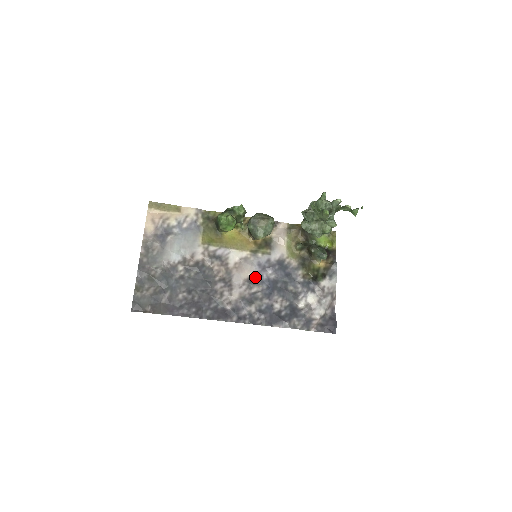
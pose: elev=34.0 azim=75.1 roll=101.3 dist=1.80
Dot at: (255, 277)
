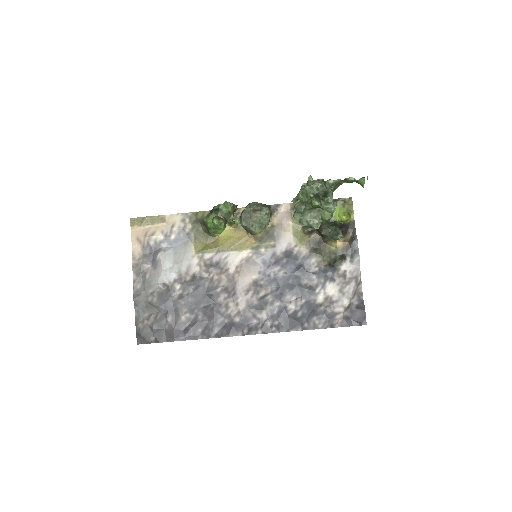
Dot at: (261, 278)
